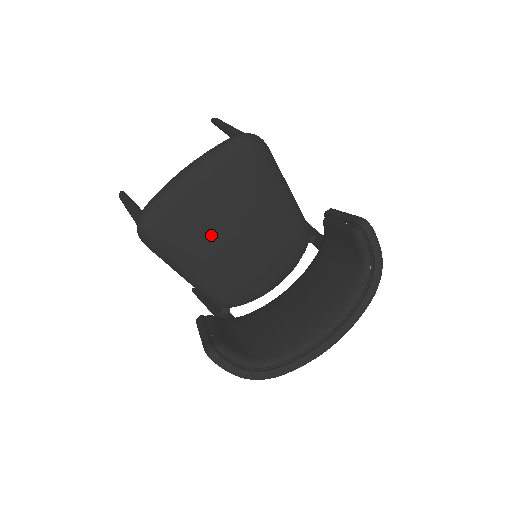
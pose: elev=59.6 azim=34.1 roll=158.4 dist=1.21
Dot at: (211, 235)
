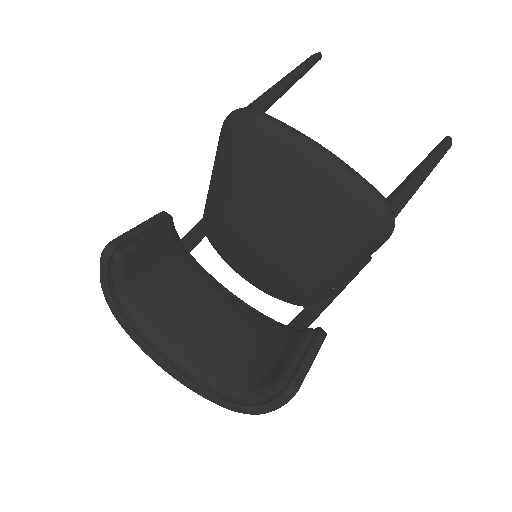
Dot at: (258, 201)
